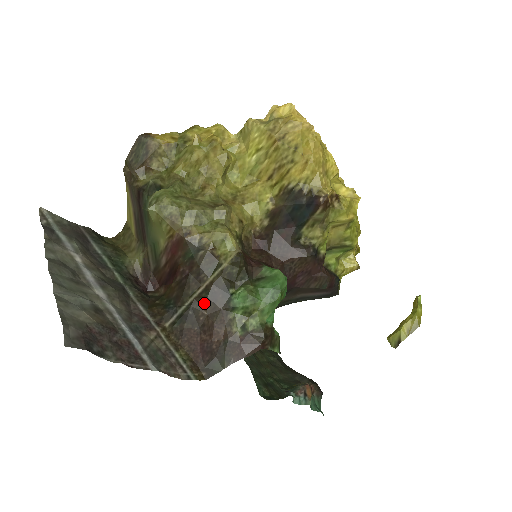
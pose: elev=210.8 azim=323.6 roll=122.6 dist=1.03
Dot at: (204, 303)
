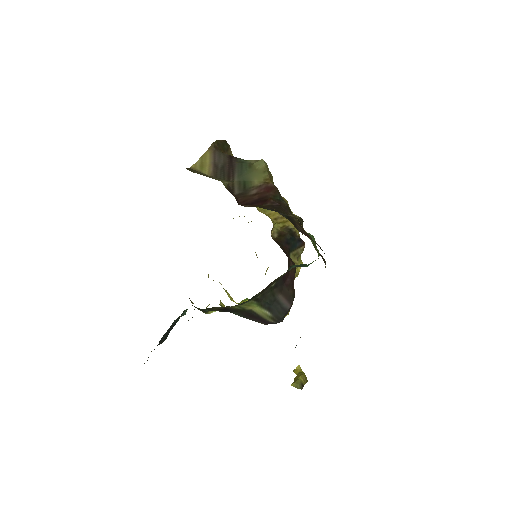
Dot at: (296, 221)
